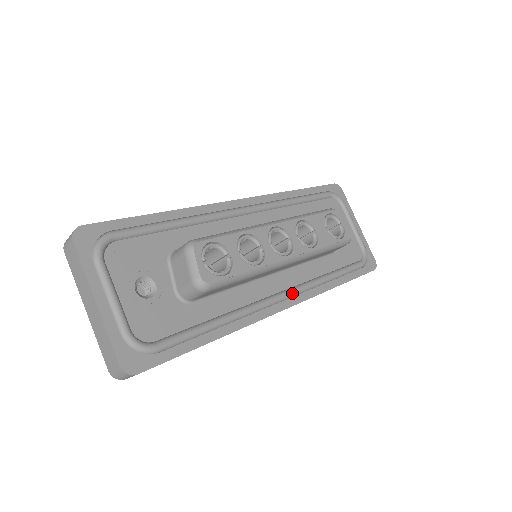
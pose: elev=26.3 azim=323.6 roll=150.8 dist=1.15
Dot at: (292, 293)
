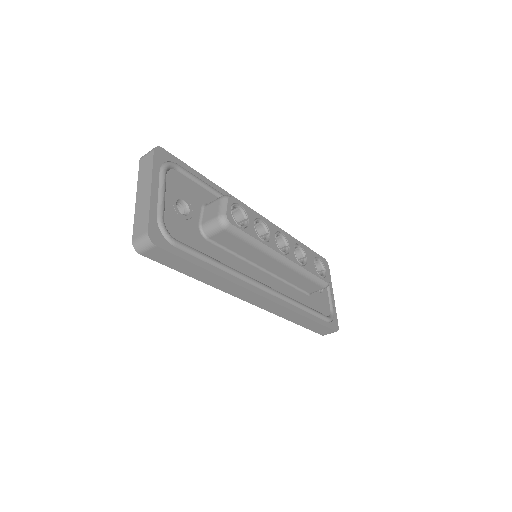
Dot at: (273, 291)
